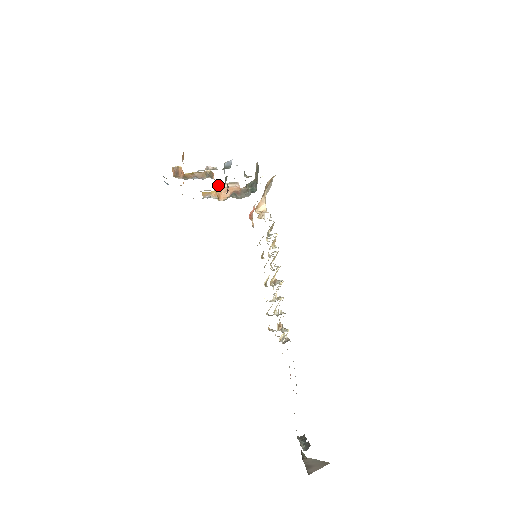
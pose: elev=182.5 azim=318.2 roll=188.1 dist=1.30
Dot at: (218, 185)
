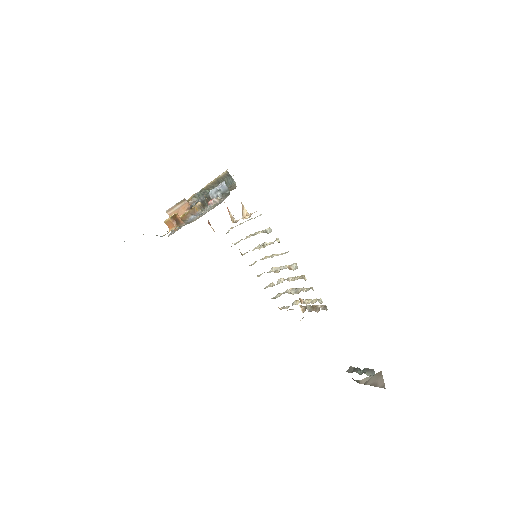
Dot at: (170, 211)
